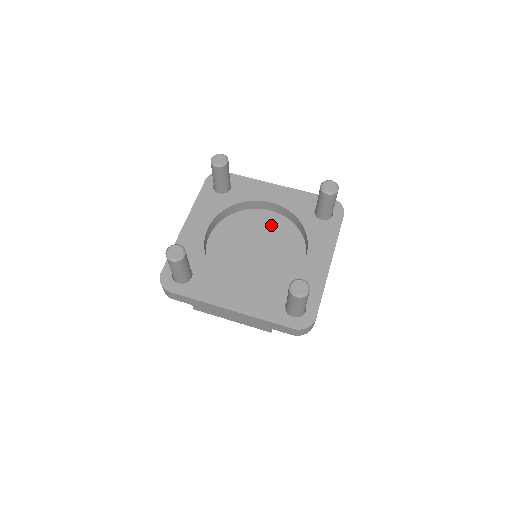
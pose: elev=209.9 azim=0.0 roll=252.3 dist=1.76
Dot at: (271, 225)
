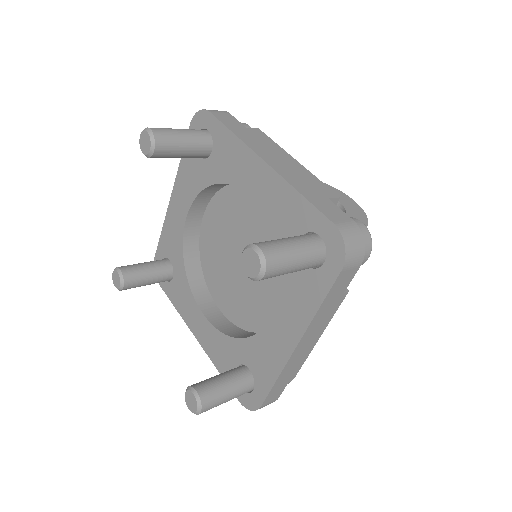
Dot at: (263, 225)
